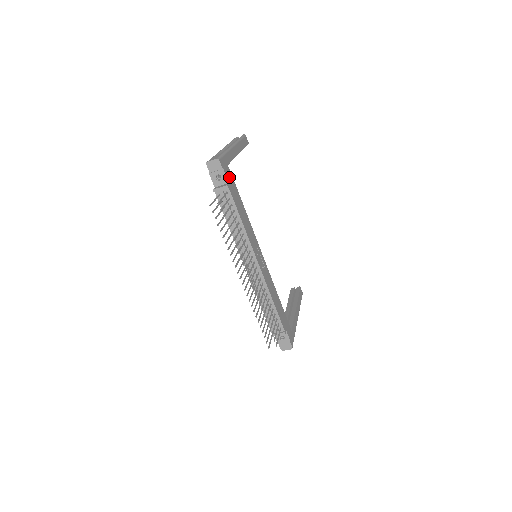
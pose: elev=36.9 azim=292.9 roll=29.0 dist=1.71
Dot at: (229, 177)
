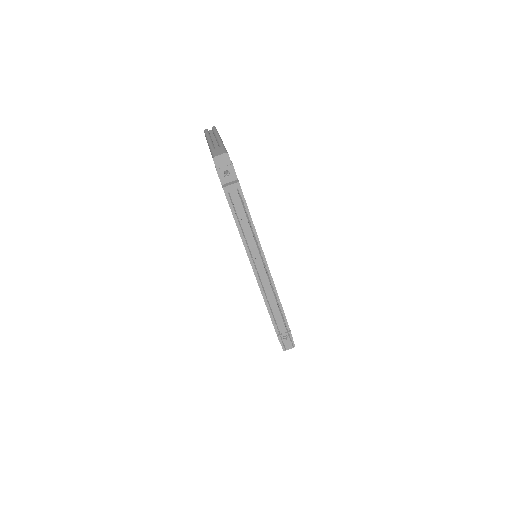
Dot at: occluded
